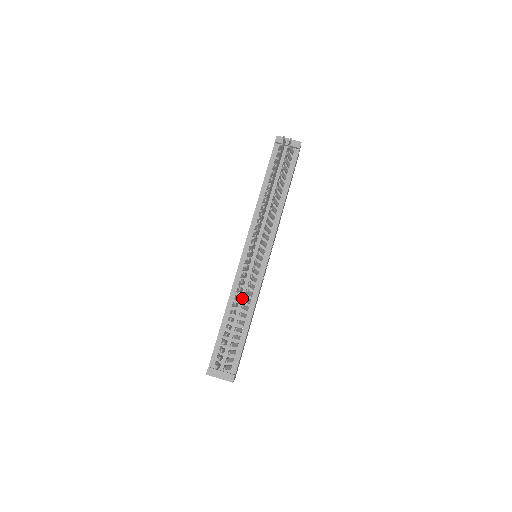
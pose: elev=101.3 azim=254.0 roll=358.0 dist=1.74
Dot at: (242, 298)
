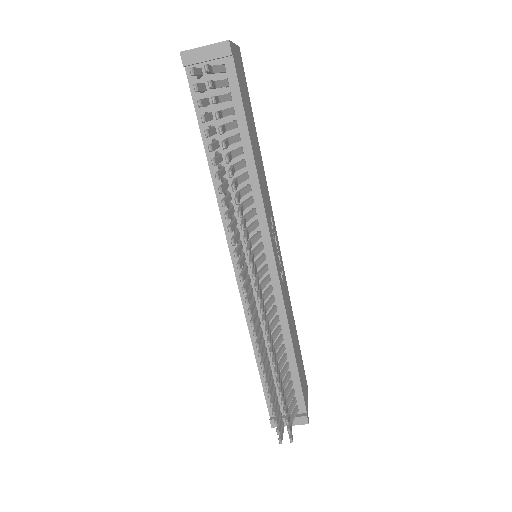
Dot at: occluded
